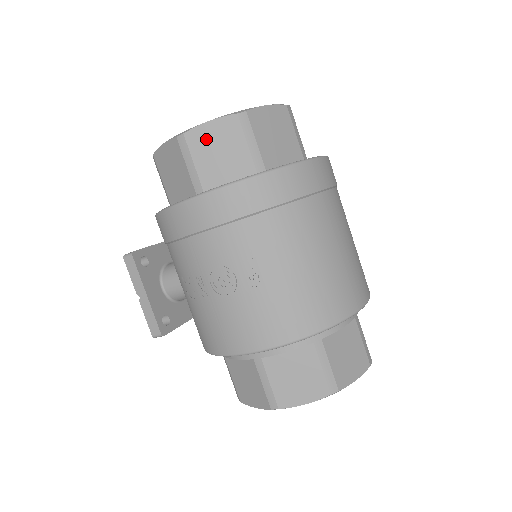
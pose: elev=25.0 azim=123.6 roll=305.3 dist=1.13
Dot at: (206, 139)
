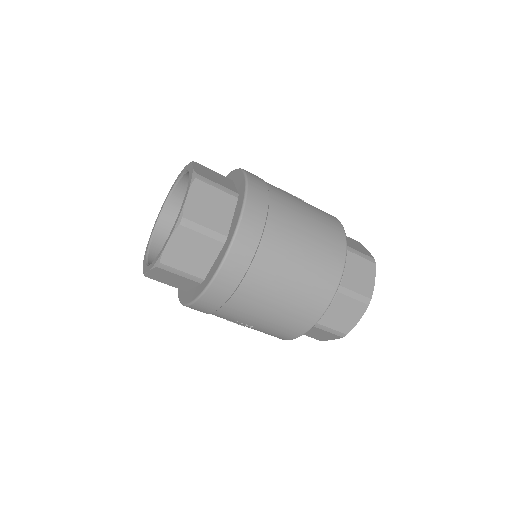
Dot at: (157, 277)
